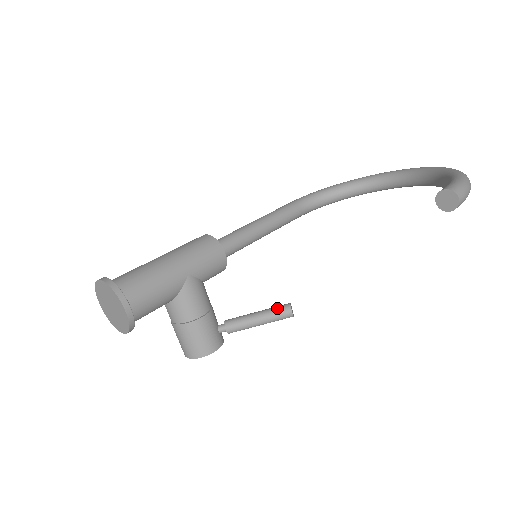
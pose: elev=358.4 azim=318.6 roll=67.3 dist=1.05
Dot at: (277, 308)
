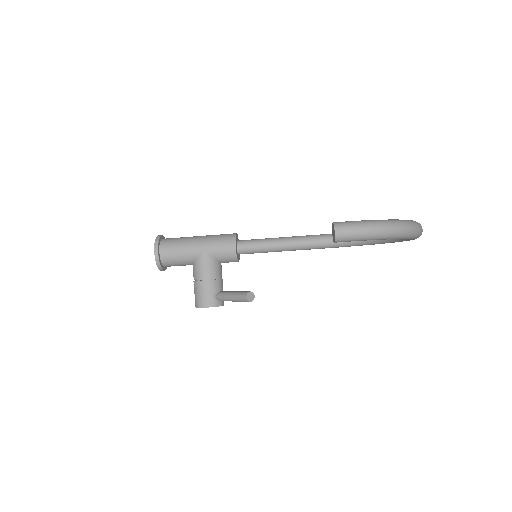
Dot at: (242, 292)
